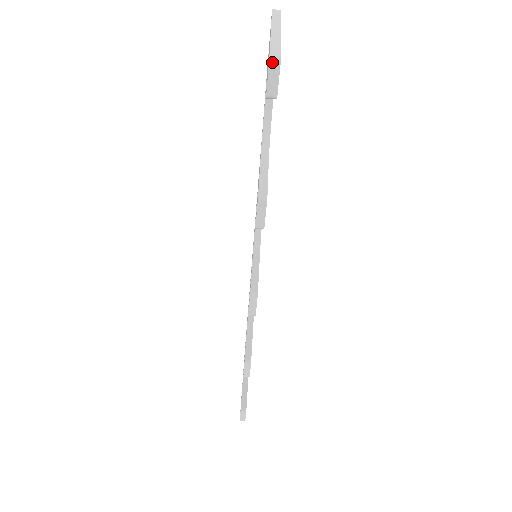
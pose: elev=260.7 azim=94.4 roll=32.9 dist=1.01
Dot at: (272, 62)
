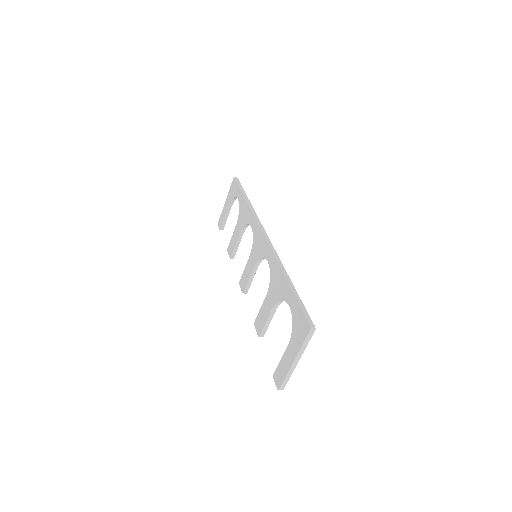
Dot at: occluded
